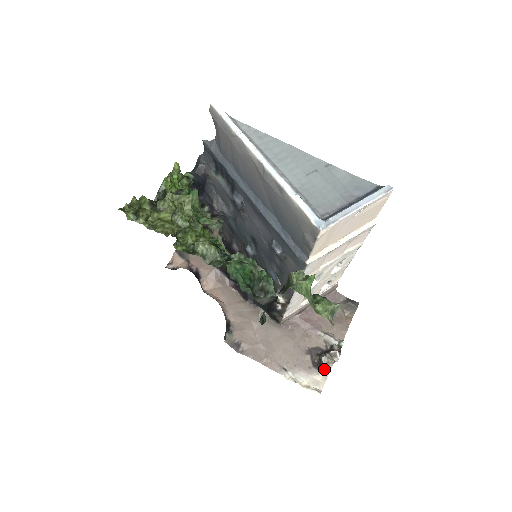
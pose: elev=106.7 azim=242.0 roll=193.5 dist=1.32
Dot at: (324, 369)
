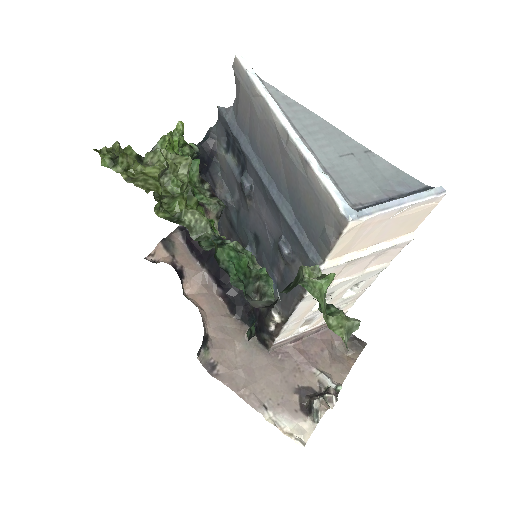
Dot at: (314, 415)
